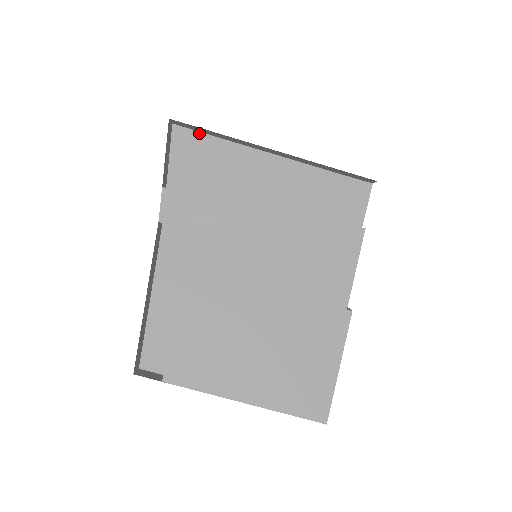
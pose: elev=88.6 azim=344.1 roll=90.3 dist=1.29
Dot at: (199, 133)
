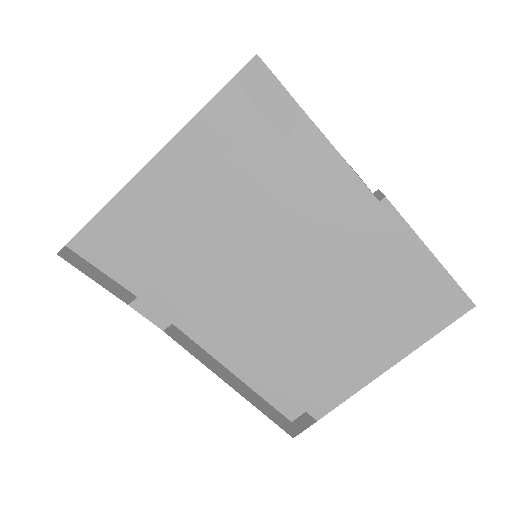
Dot at: (89, 224)
